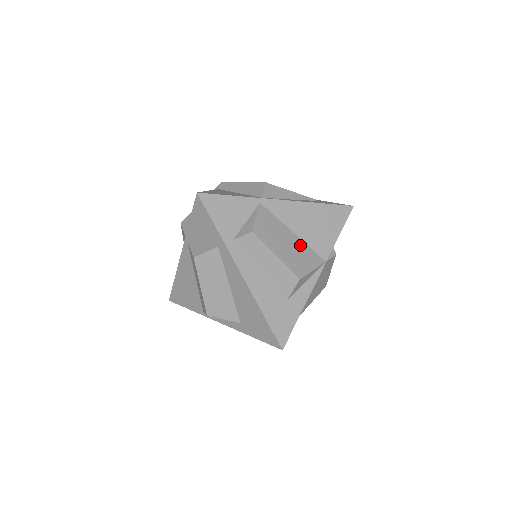
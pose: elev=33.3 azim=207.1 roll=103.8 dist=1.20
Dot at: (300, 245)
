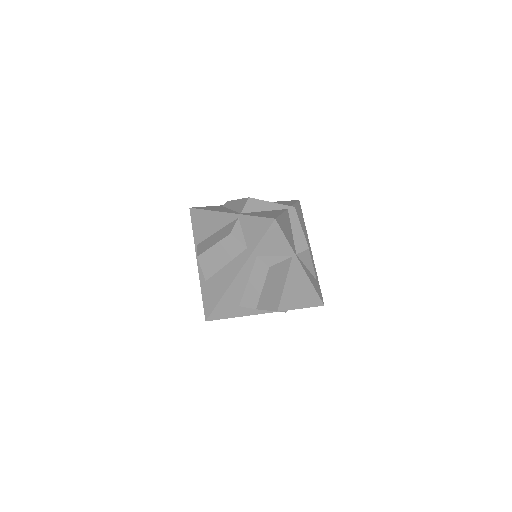
Dot at: (279, 293)
